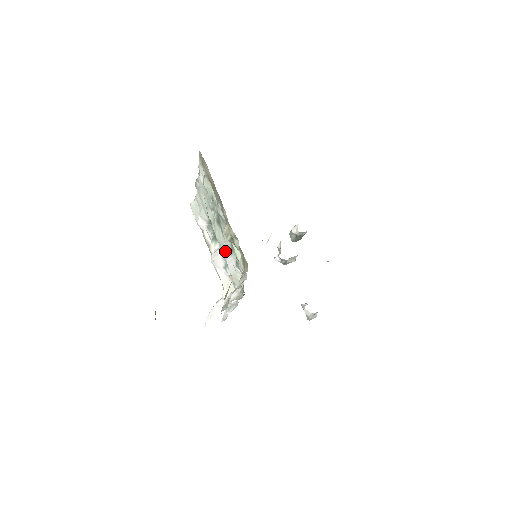
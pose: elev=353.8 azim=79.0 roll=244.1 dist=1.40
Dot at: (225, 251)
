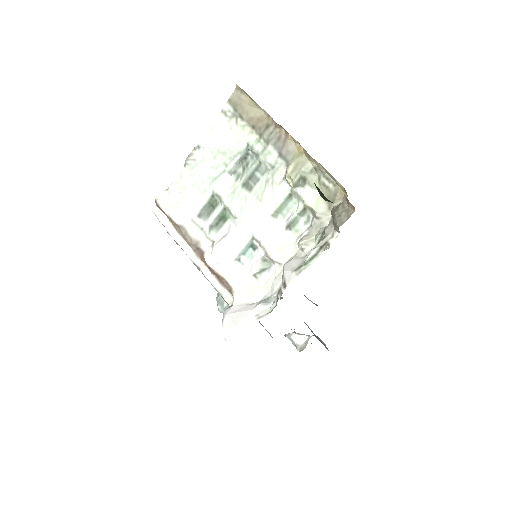
Dot at: (254, 223)
